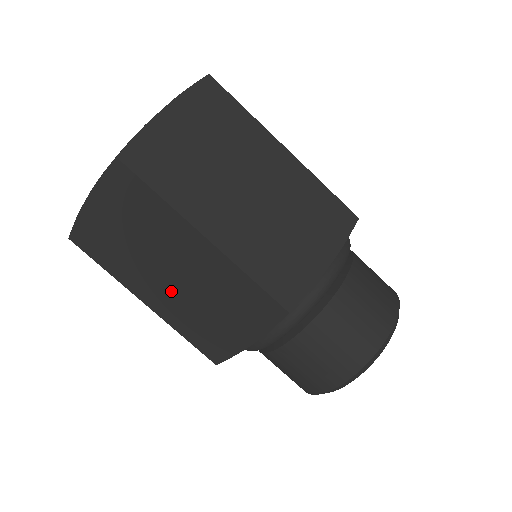
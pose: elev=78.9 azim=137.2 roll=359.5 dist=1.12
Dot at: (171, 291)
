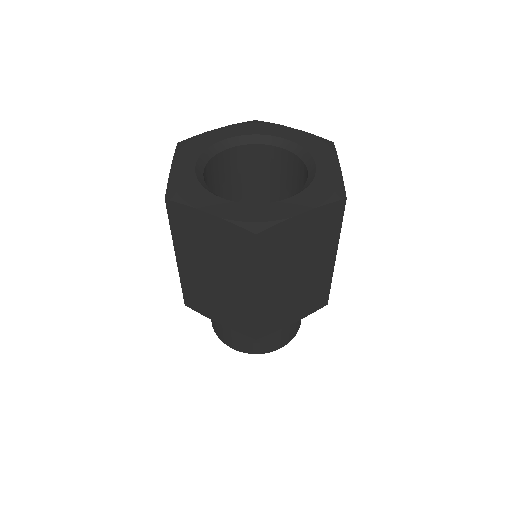
Dot at: (203, 275)
